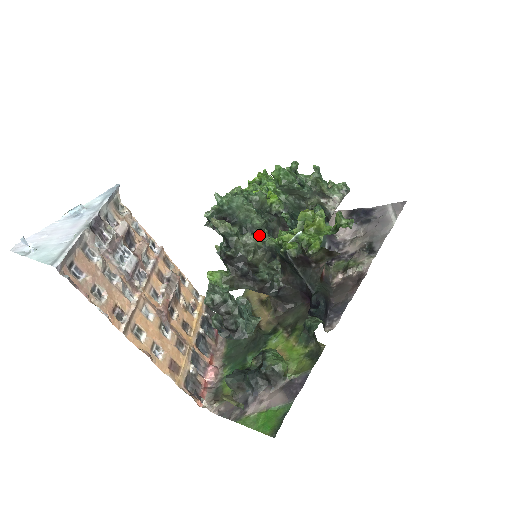
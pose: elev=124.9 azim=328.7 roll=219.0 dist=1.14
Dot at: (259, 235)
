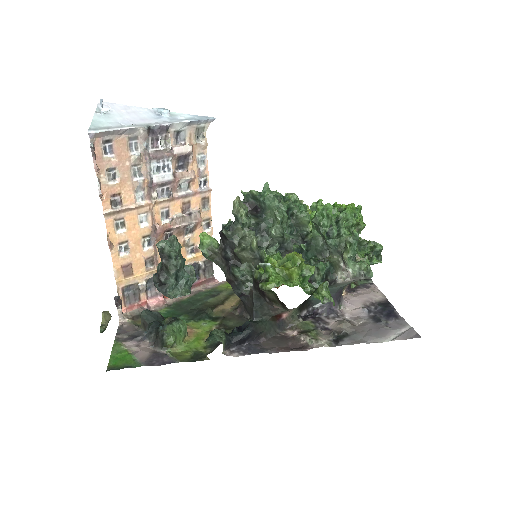
Dot at: (266, 242)
